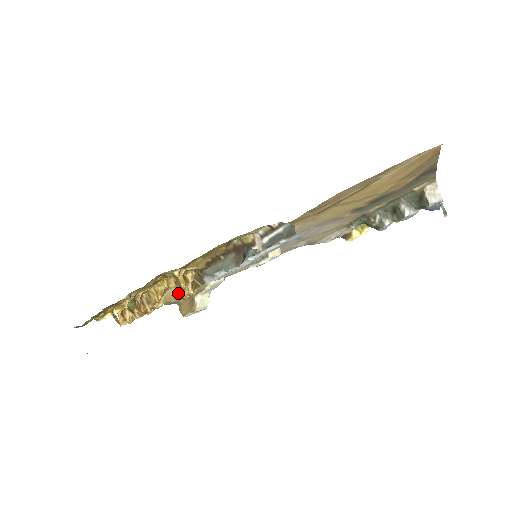
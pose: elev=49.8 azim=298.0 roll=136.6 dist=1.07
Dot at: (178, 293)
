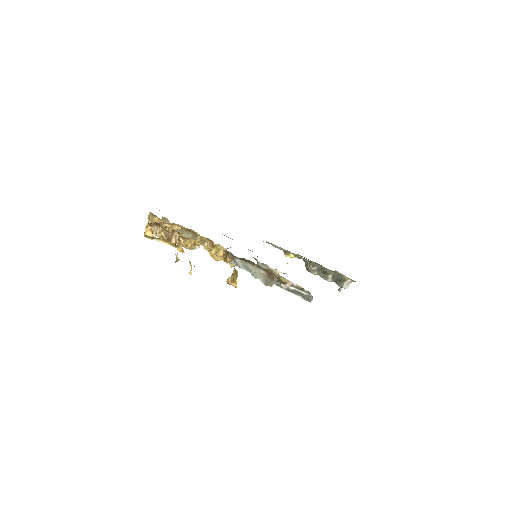
Dot at: (229, 280)
